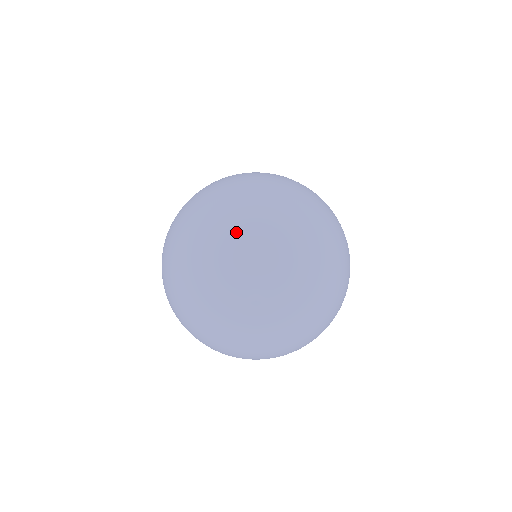
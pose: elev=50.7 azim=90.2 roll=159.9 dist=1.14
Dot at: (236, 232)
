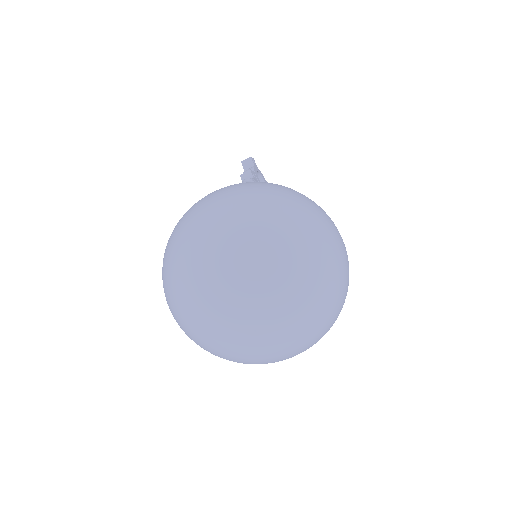
Dot at: (206, 284)
